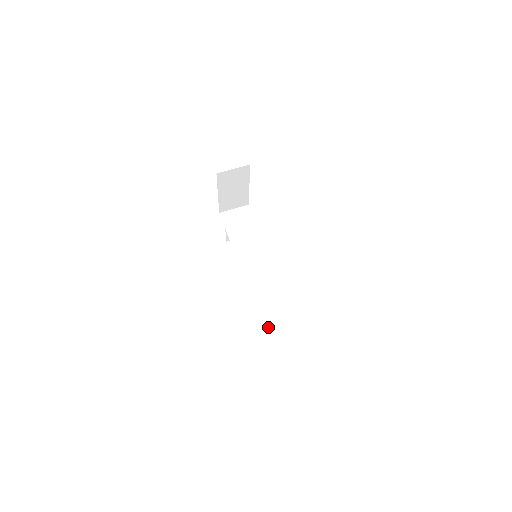
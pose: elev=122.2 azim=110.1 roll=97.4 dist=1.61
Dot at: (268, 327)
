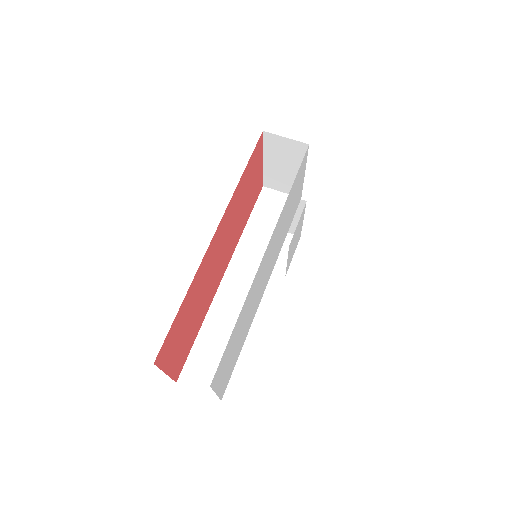
Dot at: (202, 339)
